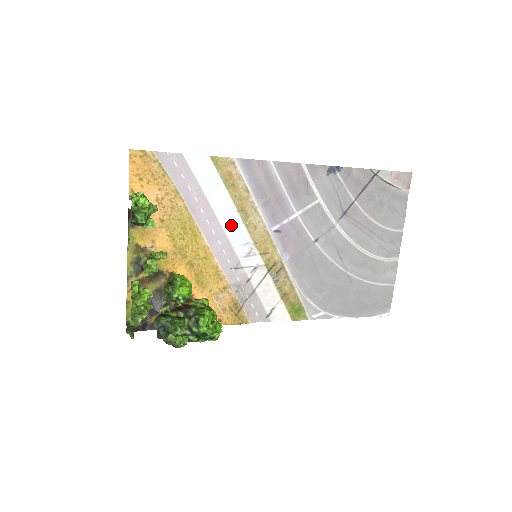
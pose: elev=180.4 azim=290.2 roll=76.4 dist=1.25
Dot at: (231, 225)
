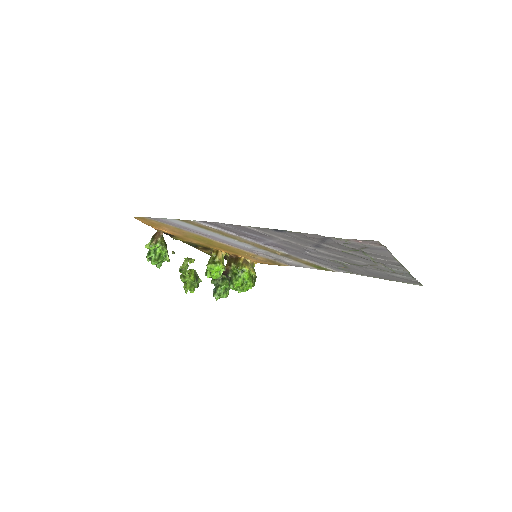
Dot at: (228, 239)
